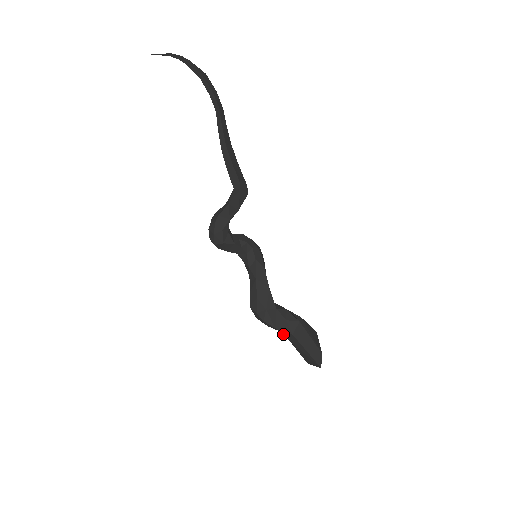
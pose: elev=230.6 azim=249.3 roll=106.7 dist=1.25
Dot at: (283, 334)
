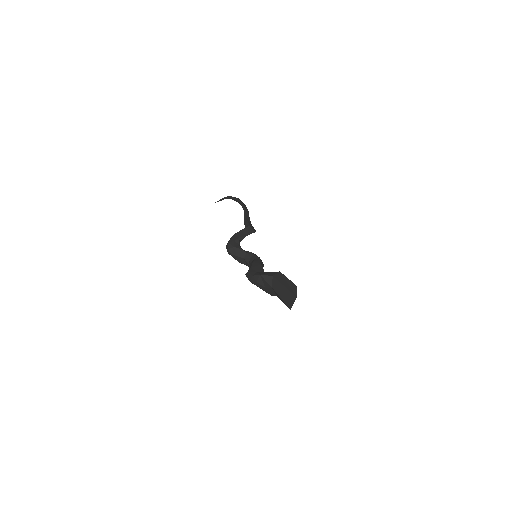
Dot at: (267, 281)
